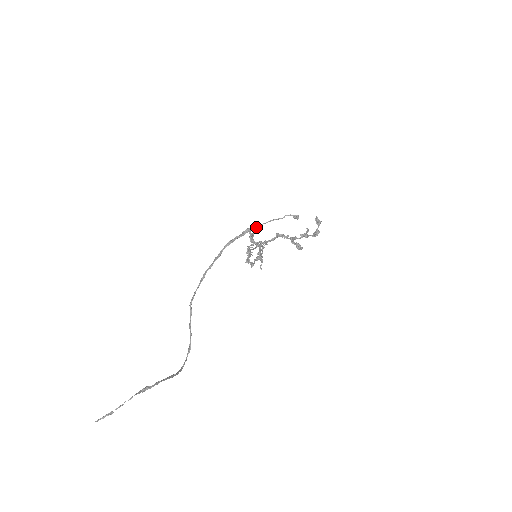
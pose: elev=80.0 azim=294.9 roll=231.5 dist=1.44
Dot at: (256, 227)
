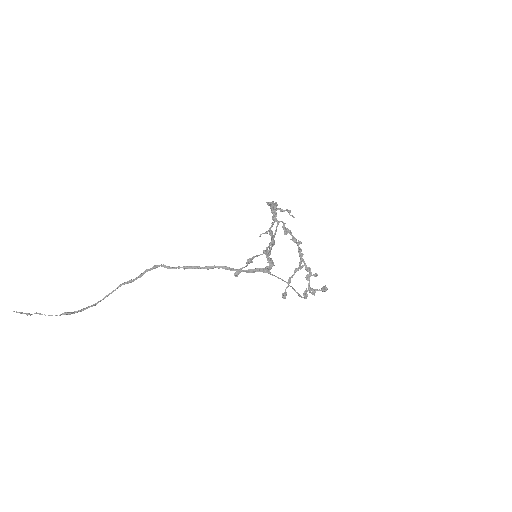
Dot at: (270, 273)
